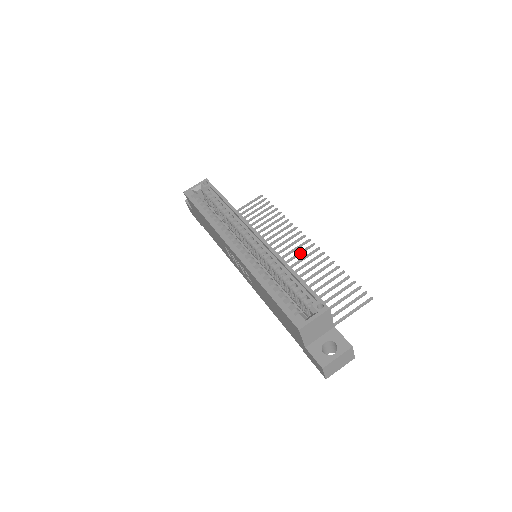
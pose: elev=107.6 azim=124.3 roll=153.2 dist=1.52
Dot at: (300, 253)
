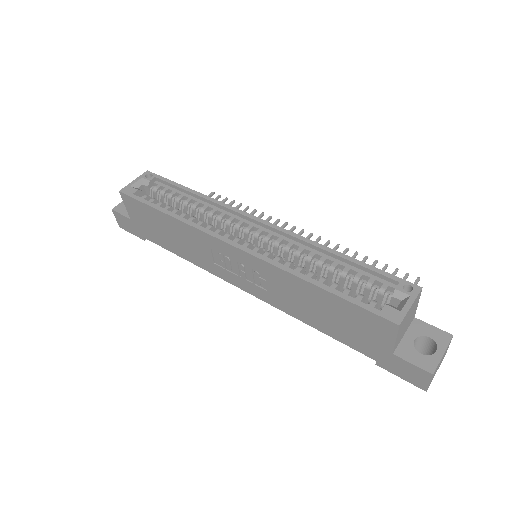
Dot at: occluded
